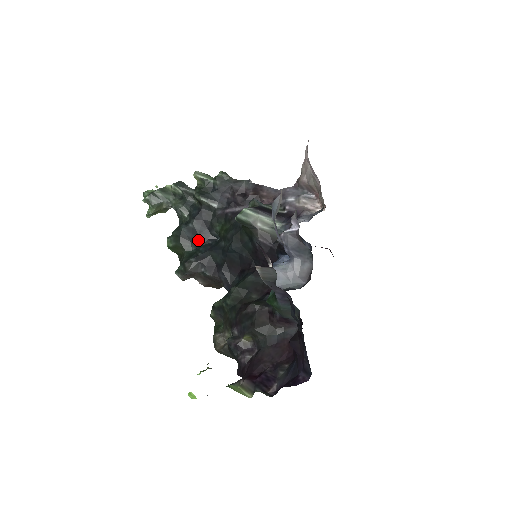
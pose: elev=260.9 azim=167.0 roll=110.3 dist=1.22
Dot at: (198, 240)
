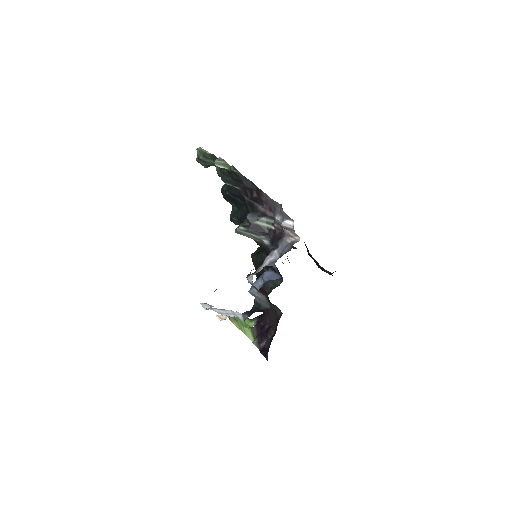
Dot at: (236, 204)
